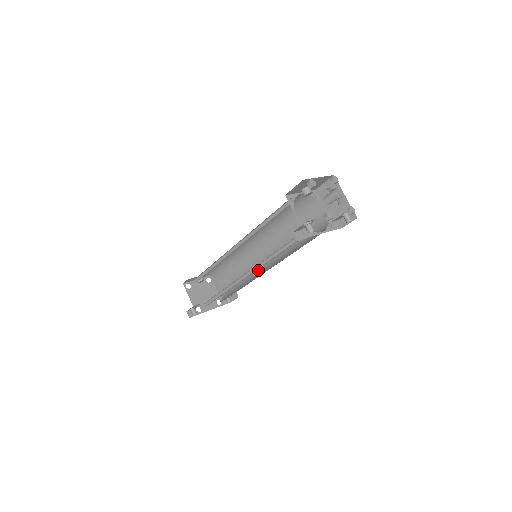
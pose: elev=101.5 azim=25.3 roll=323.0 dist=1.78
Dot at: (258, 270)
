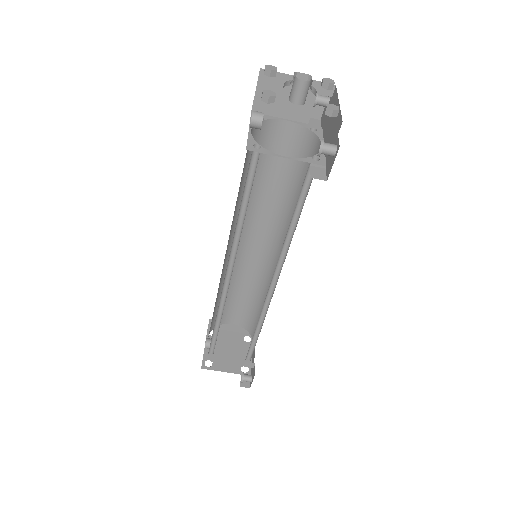
Dot at: (264, 267)
